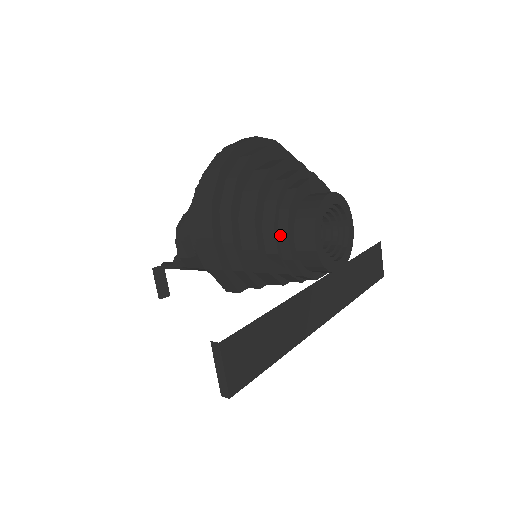
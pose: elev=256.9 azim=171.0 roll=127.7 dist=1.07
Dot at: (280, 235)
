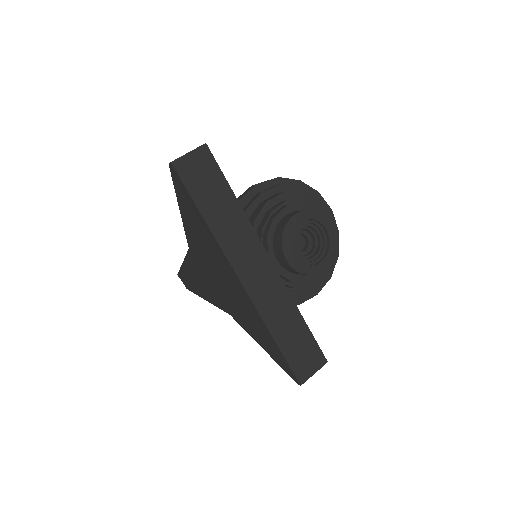
Dot at: (285, 205)
